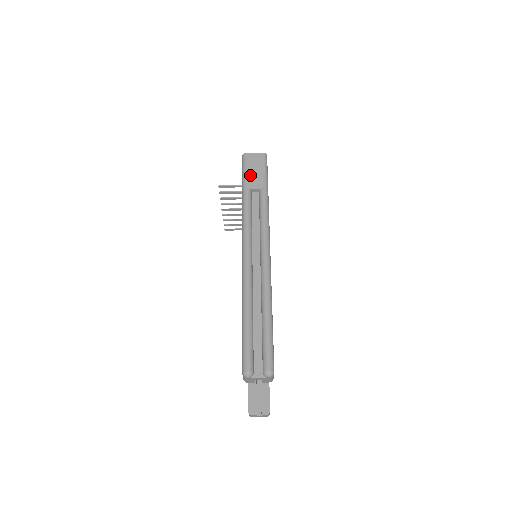
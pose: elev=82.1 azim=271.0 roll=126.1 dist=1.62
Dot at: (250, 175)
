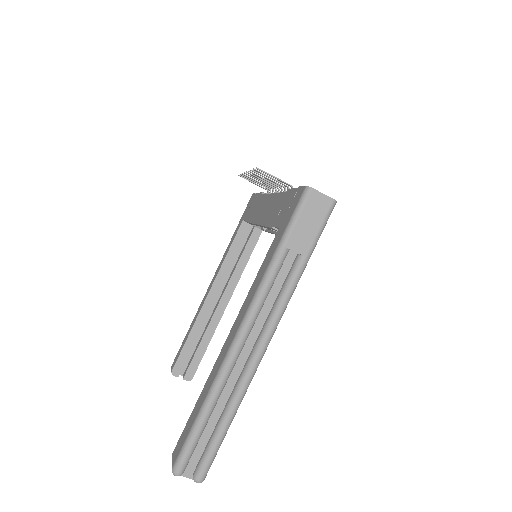
Dot at: (300, 228)
